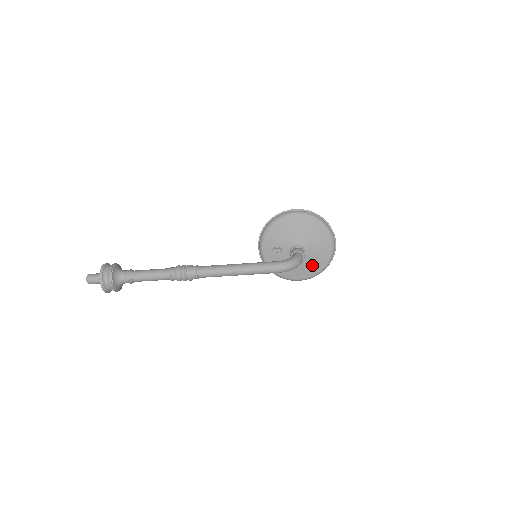
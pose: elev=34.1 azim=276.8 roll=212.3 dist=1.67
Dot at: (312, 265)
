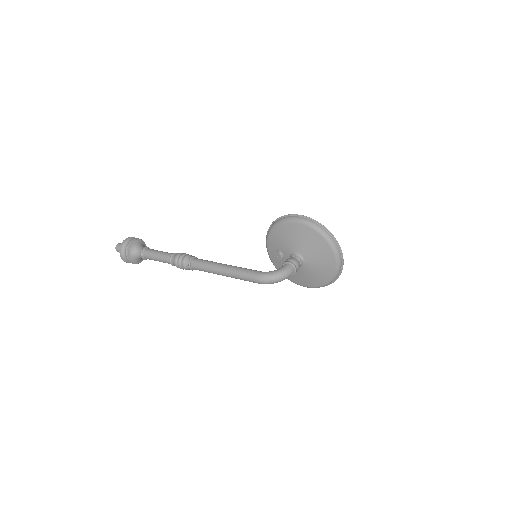
Dot at: (315, 276)
